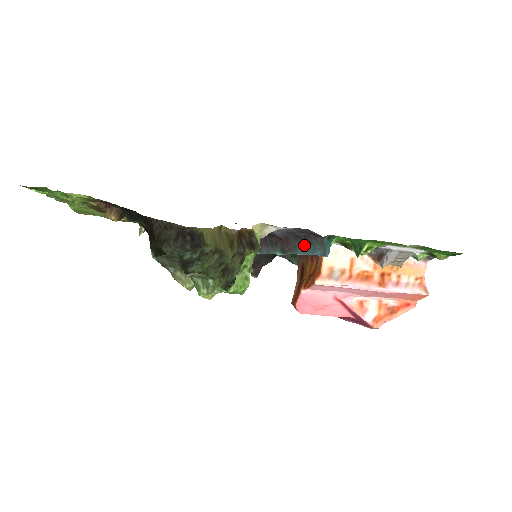
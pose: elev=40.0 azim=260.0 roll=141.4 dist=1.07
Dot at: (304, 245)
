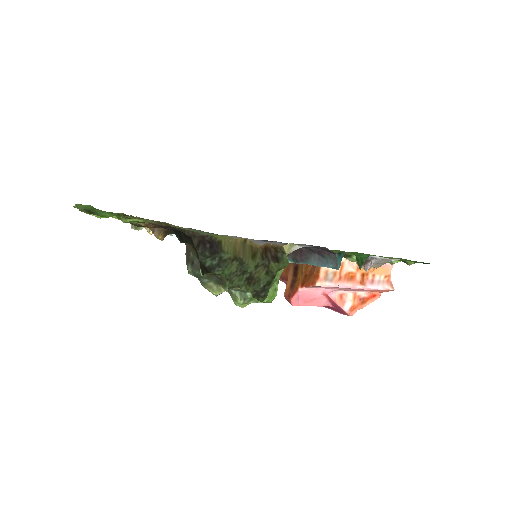
Dot at: (317, 258)
